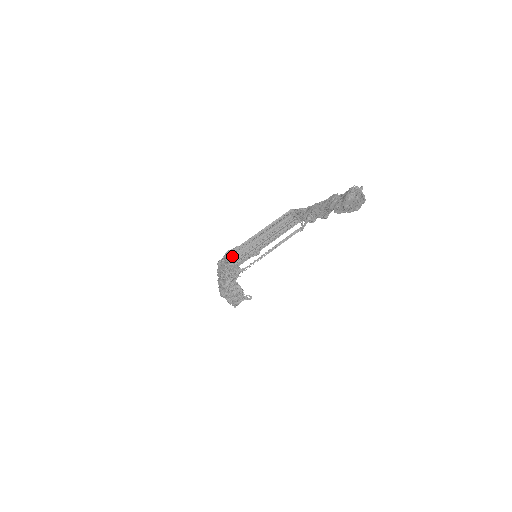
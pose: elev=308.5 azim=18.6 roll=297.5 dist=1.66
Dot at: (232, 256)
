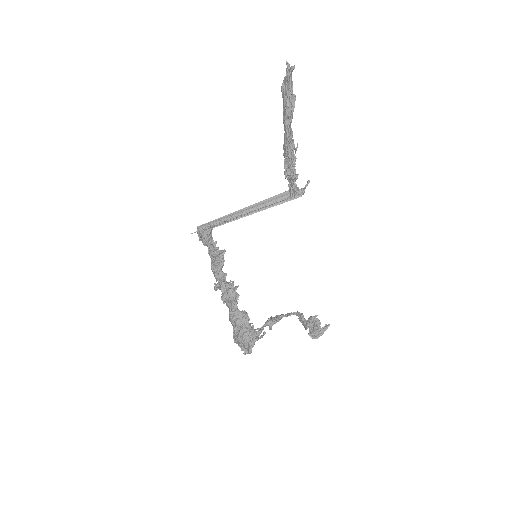
Dot at: (203, 225)
